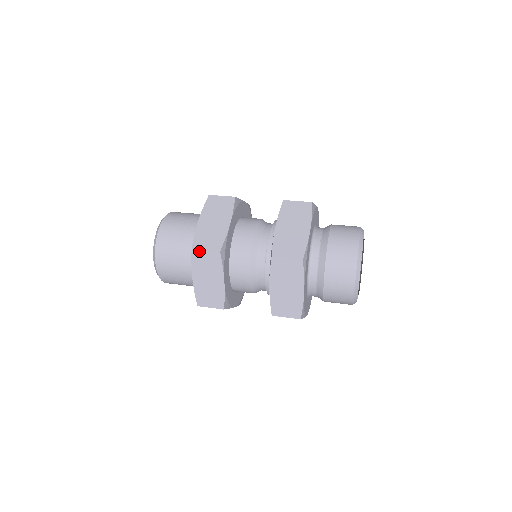
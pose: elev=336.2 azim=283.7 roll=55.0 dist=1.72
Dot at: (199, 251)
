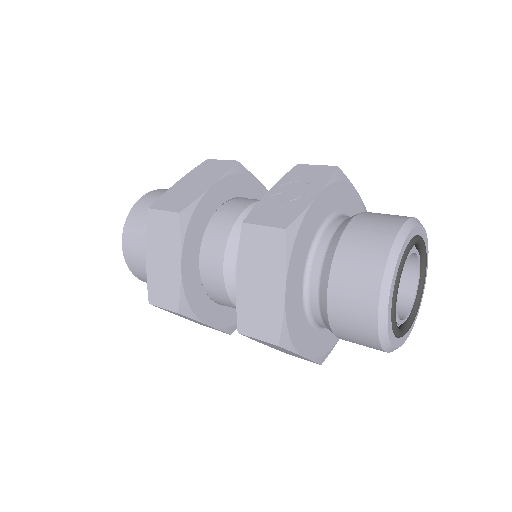
Dot at: occluded
